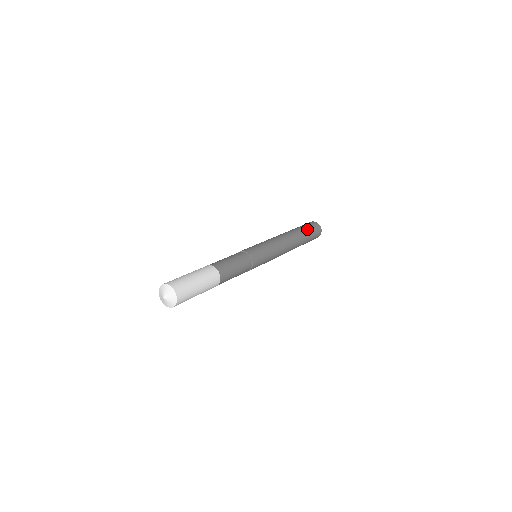
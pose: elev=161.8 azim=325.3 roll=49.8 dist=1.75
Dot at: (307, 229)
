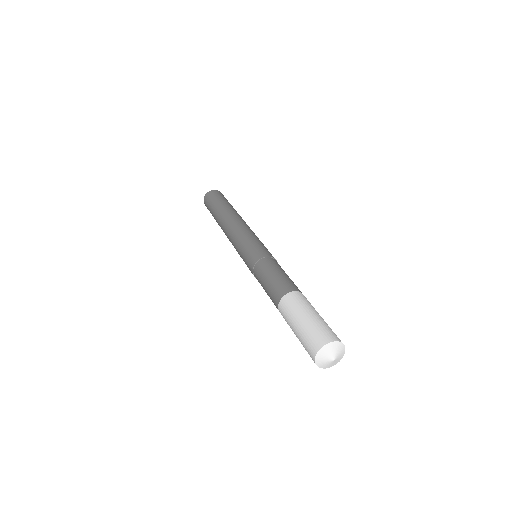
Dot at: (223, 200)
